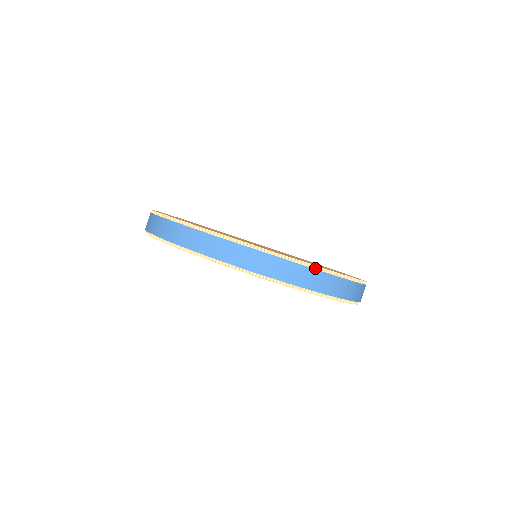
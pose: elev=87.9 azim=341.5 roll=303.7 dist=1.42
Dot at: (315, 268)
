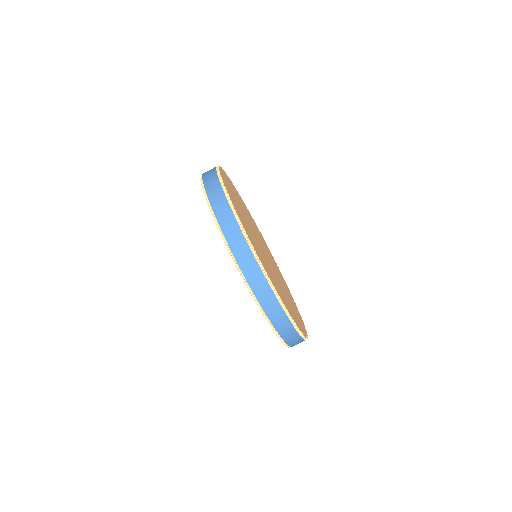
Dot at: occluded
